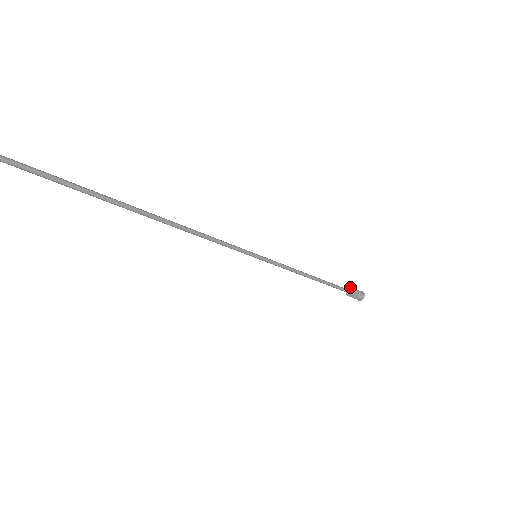
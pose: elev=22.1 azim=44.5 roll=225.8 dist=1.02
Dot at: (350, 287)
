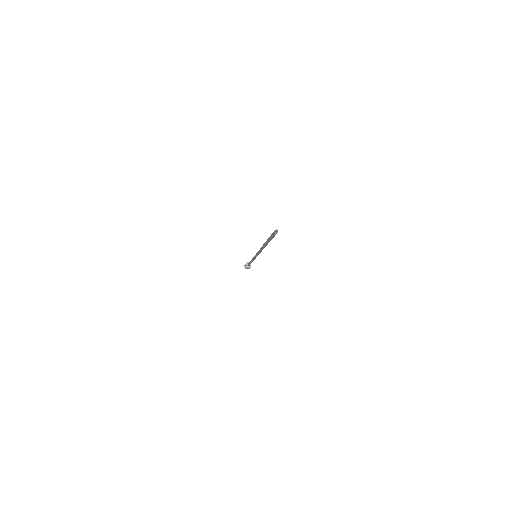
Dot at: (248, 262)
